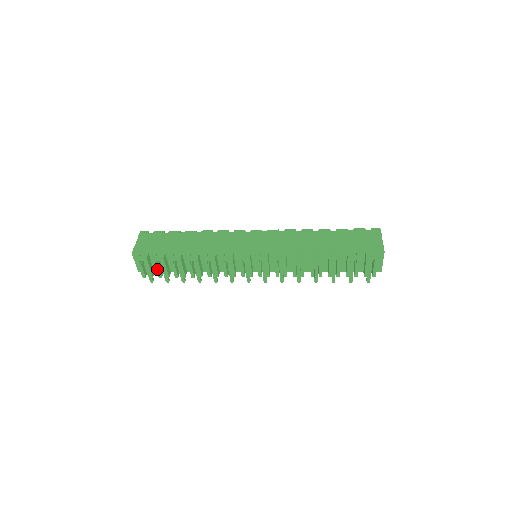
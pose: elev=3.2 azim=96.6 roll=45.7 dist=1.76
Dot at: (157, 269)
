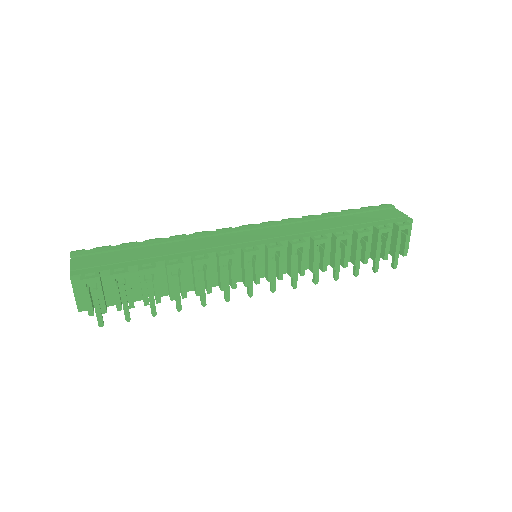
Dot at: (116, 295)
